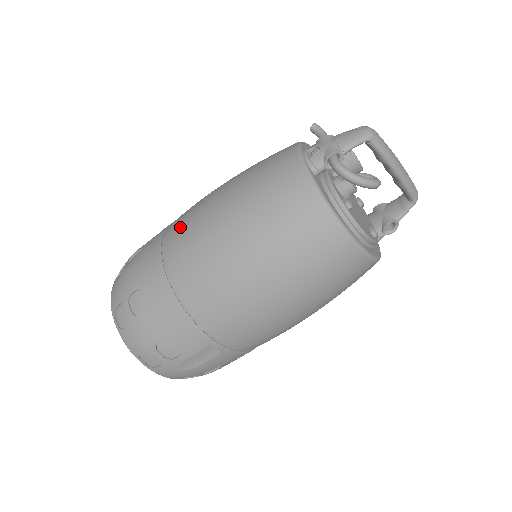
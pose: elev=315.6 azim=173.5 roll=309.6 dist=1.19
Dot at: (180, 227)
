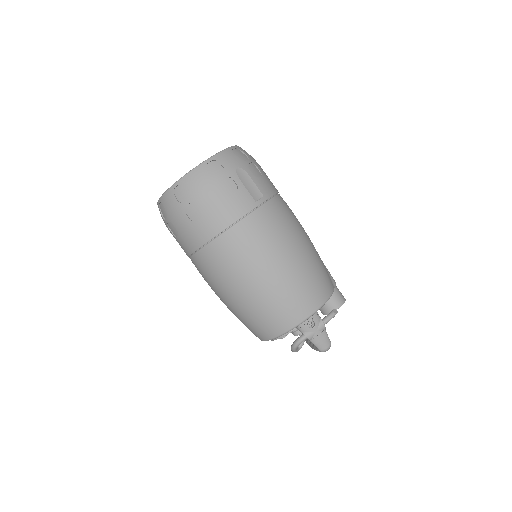
Dot at: (254, 236)
